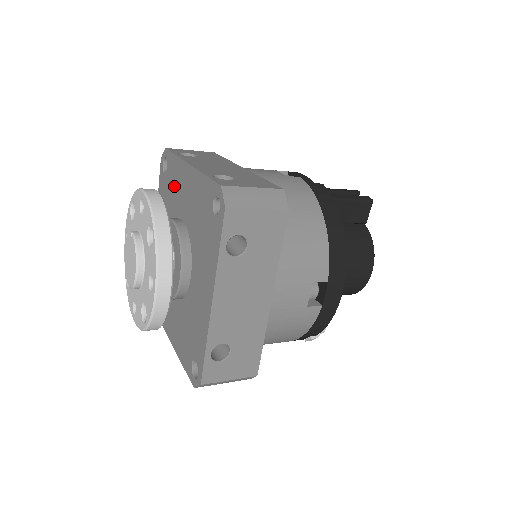
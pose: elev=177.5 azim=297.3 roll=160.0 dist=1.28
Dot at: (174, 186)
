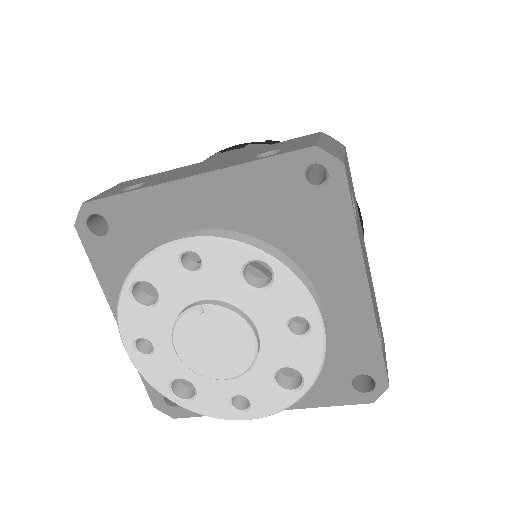
Dot at: (155, 232)
